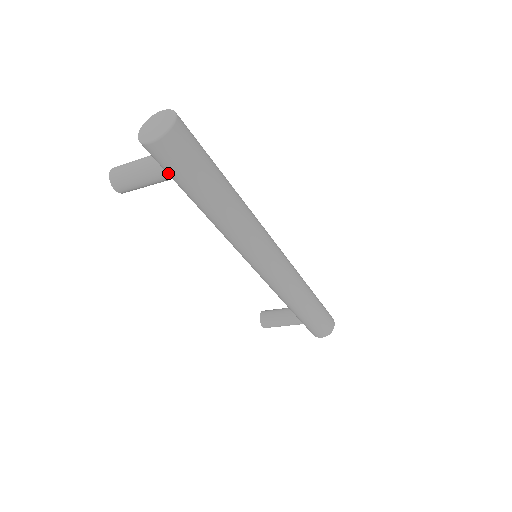
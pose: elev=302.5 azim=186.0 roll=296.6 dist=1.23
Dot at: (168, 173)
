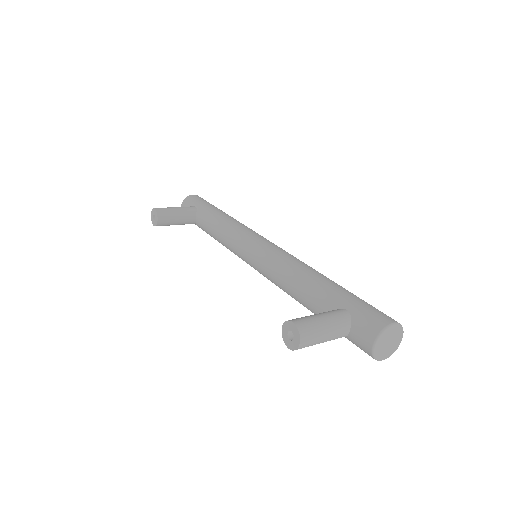
Dot at: occluded
